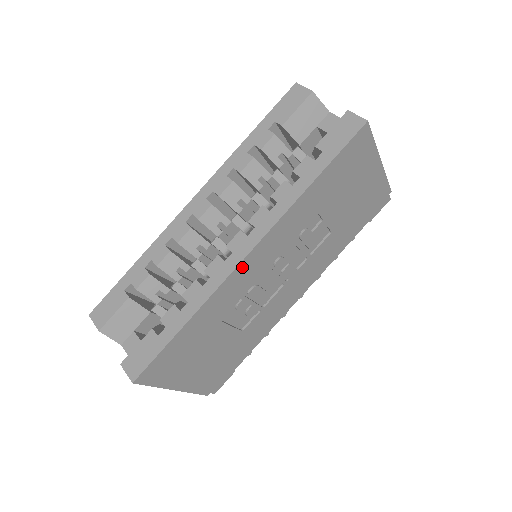
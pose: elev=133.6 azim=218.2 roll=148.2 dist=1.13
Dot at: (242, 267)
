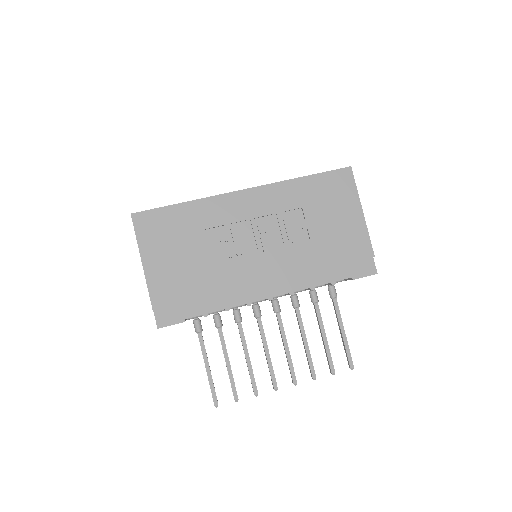
Dot at: (236, 196)
